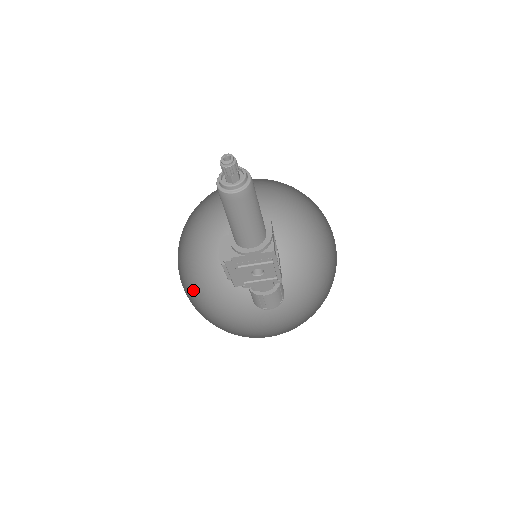
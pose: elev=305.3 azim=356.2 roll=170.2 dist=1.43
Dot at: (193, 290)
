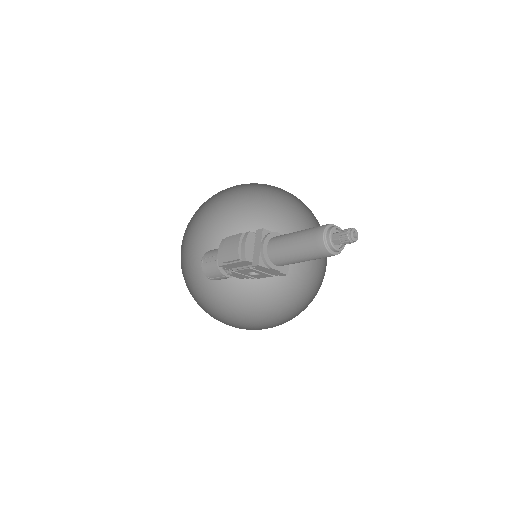
Dot at: occluded
